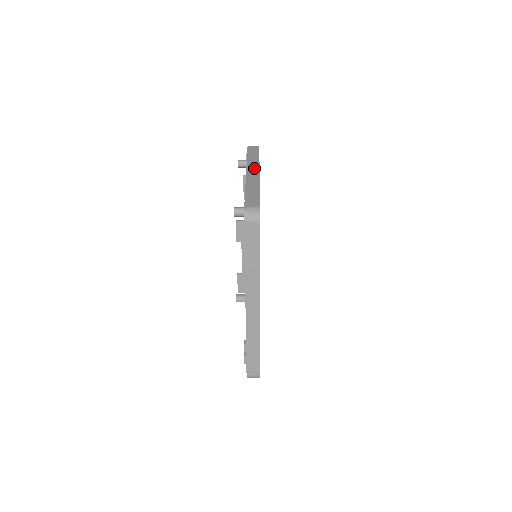
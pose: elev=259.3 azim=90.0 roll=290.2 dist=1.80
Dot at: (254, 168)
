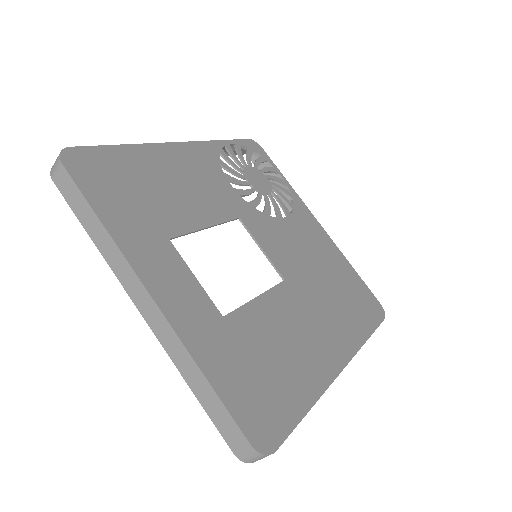
Dot at: (136, 289)
